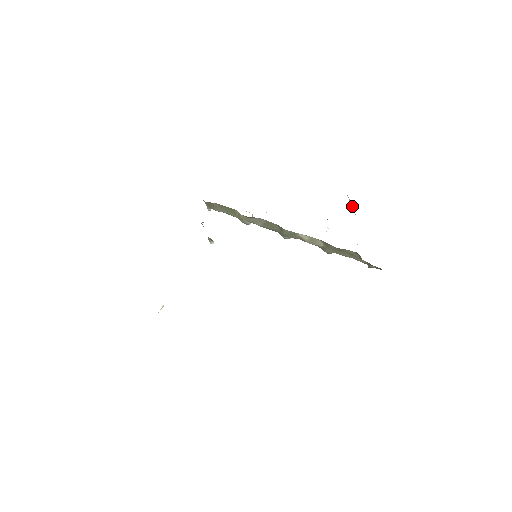
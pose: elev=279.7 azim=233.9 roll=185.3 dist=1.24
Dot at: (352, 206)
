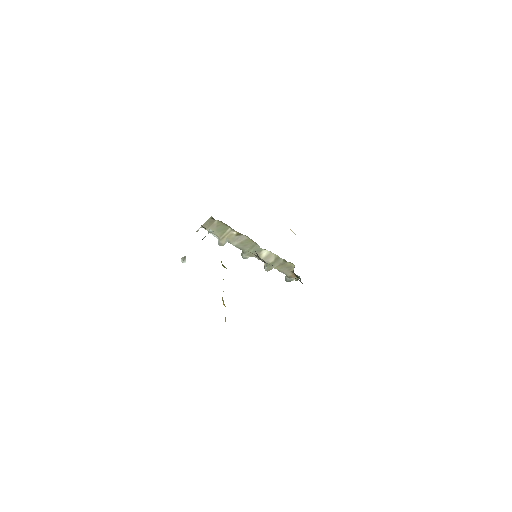
Dot at: (294, 233)
